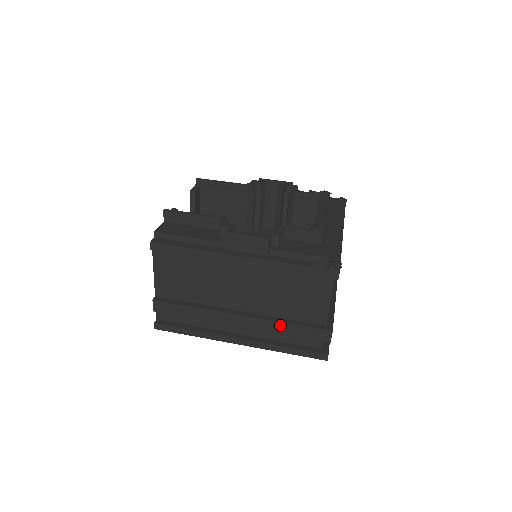
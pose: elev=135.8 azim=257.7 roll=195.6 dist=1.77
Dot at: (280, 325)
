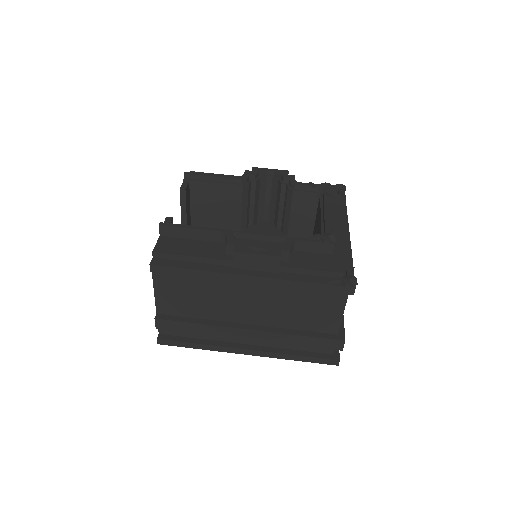
Dot at: (291, 337)
